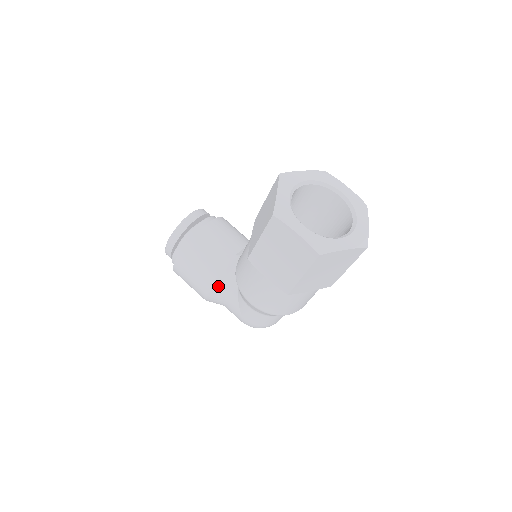
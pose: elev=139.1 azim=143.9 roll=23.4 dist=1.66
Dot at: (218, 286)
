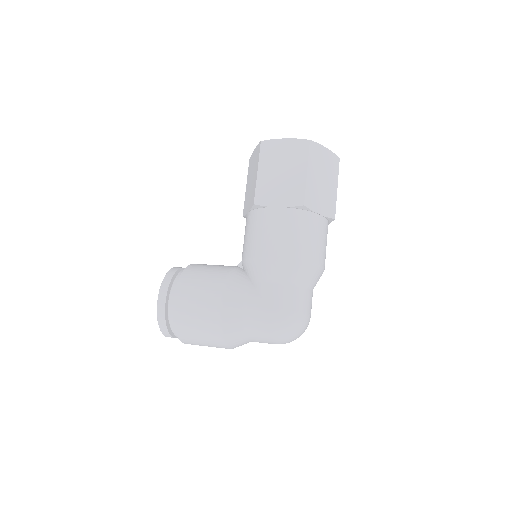
Dot at: (231, 286)
